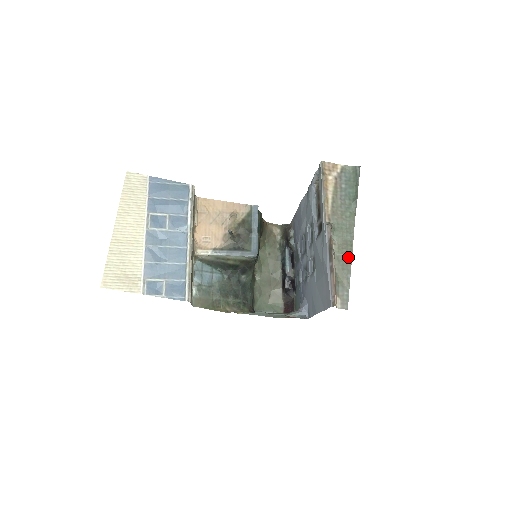
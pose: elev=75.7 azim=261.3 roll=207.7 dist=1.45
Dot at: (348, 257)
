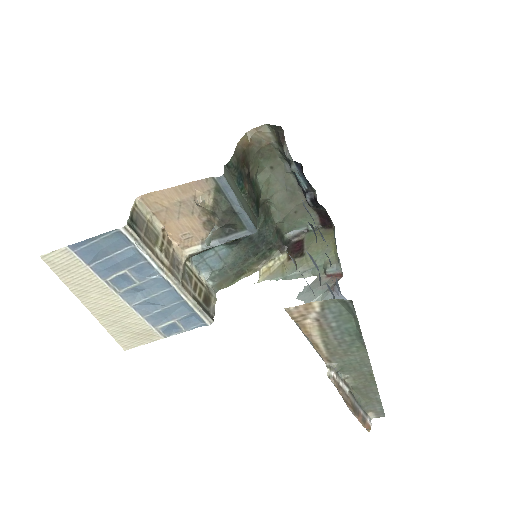
Dot at: (370, 384)
